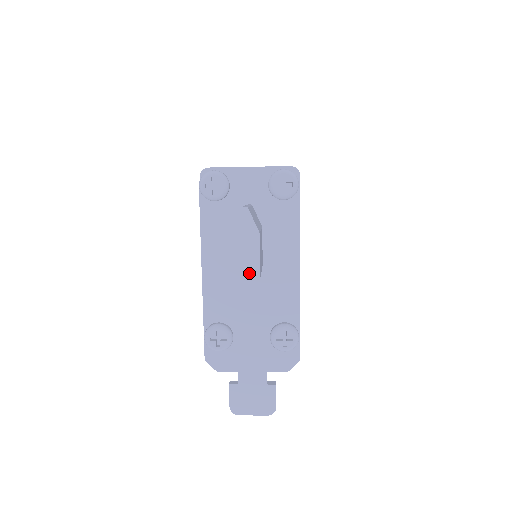
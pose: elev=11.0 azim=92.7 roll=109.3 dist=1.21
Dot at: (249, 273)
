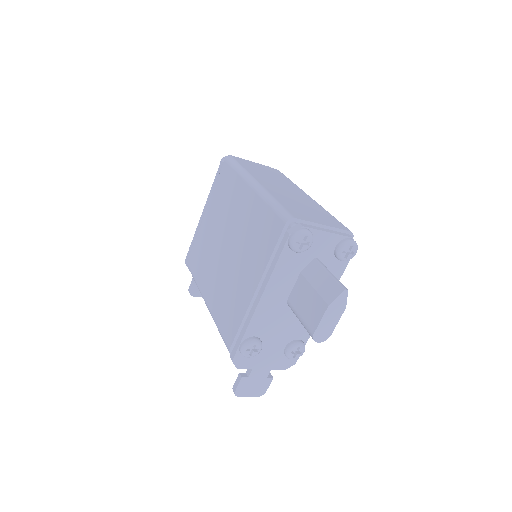
Dot at: (326, 332)
